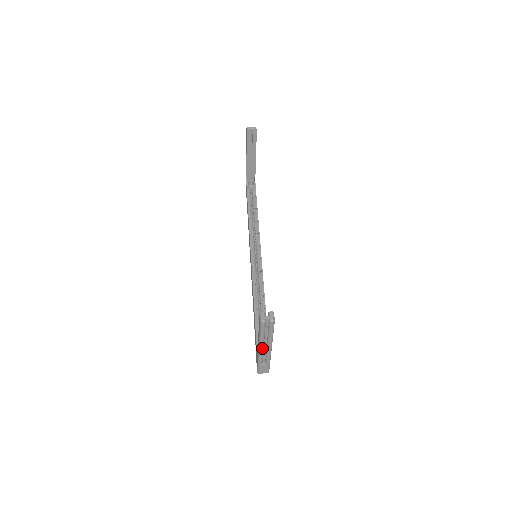
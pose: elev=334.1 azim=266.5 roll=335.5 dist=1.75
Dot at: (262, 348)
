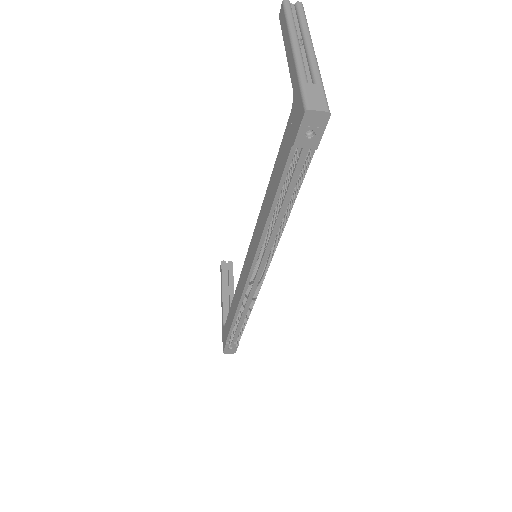
Dot at: (297, 45)
